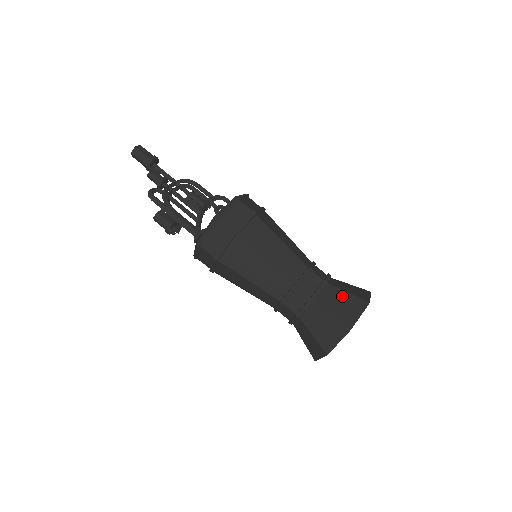
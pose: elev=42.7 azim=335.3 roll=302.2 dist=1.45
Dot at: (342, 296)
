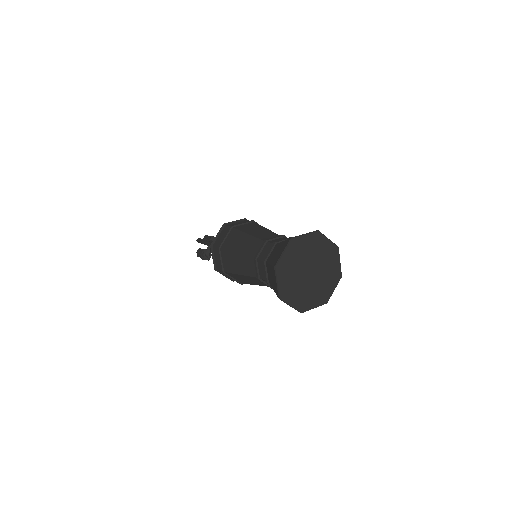
Dot at: occluded
